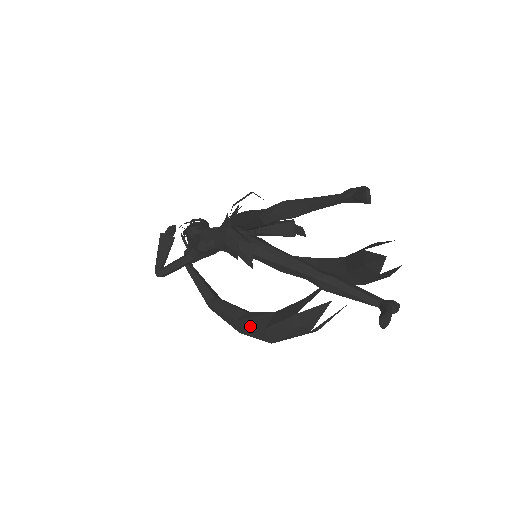
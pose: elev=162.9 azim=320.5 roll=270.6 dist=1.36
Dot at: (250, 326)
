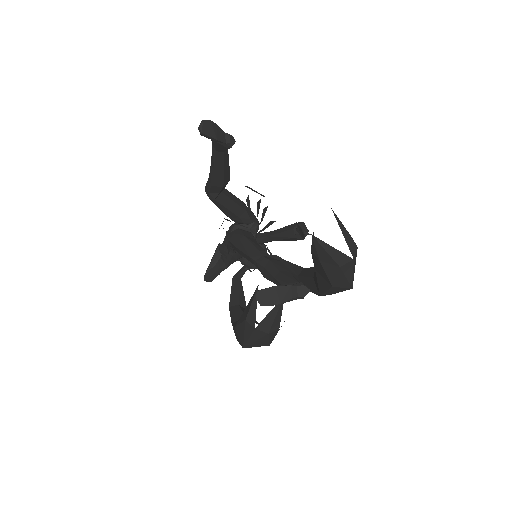
Dot at: occluded
